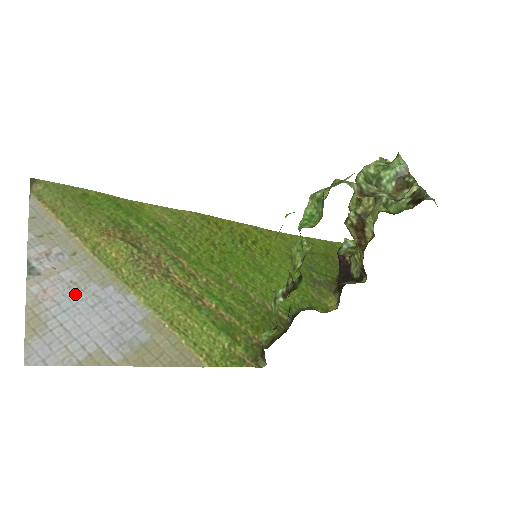
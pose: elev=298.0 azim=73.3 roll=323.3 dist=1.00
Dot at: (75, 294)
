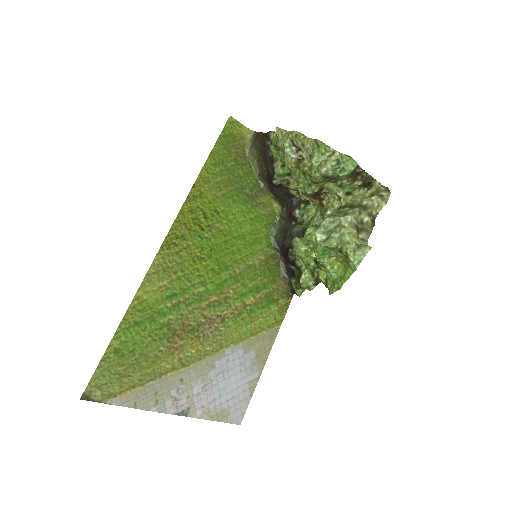
Dot at: (212, 388)
